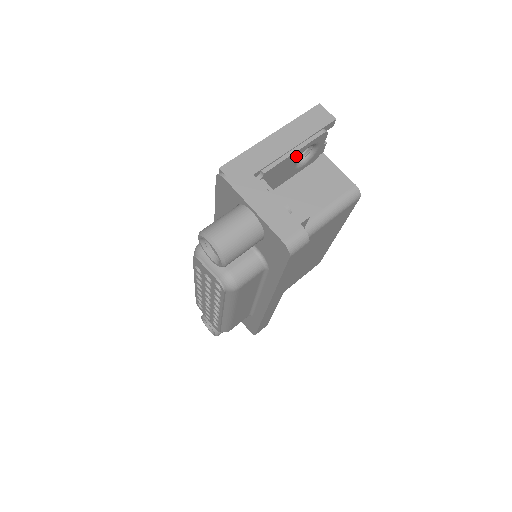
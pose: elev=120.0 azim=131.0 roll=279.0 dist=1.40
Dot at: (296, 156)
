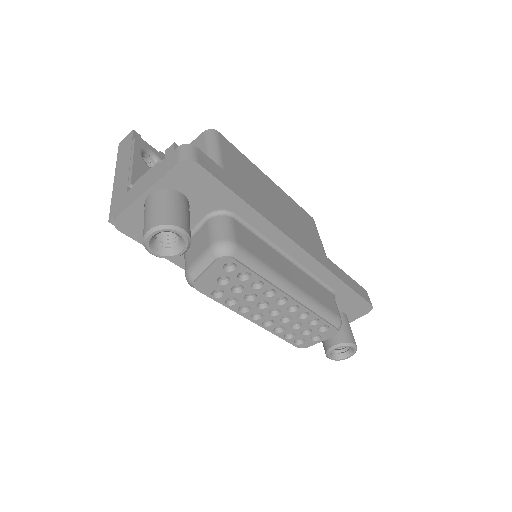
Dot at: (141, 163)
